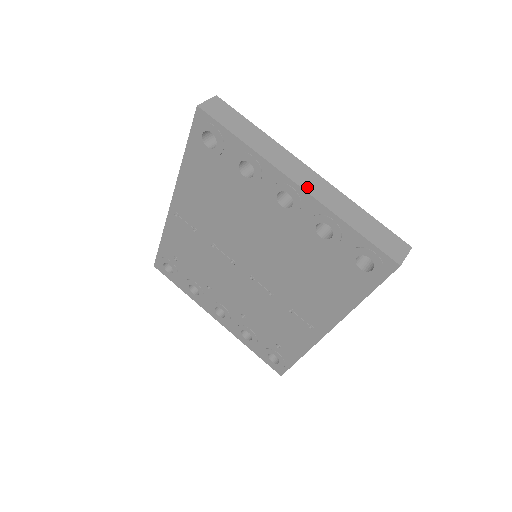
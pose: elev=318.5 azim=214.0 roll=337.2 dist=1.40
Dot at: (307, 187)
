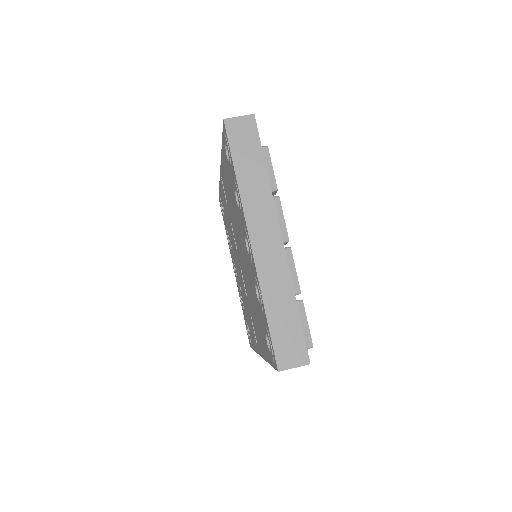
Dot at: (258, 252)
